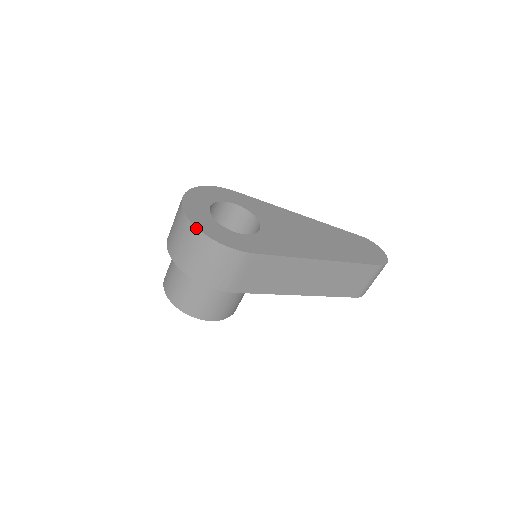
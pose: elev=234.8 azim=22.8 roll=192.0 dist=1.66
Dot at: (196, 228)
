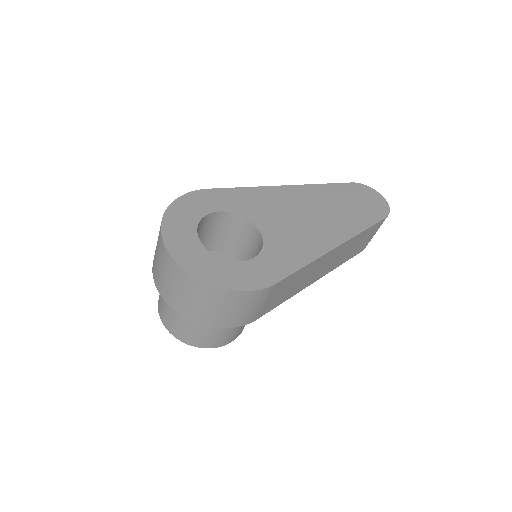
Dot at: (203, 282)
